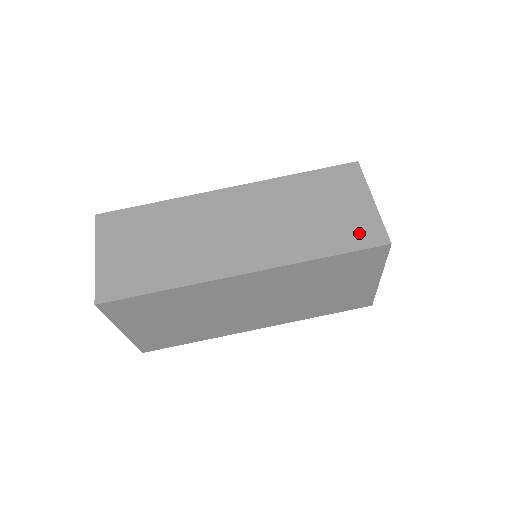
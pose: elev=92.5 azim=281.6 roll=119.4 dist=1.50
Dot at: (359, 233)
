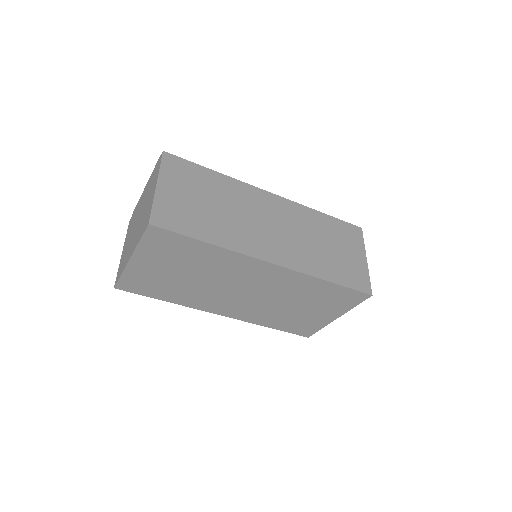
Dot at: (354, 277)
